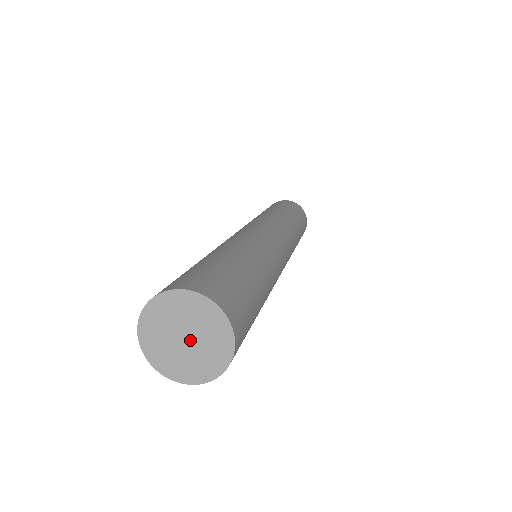
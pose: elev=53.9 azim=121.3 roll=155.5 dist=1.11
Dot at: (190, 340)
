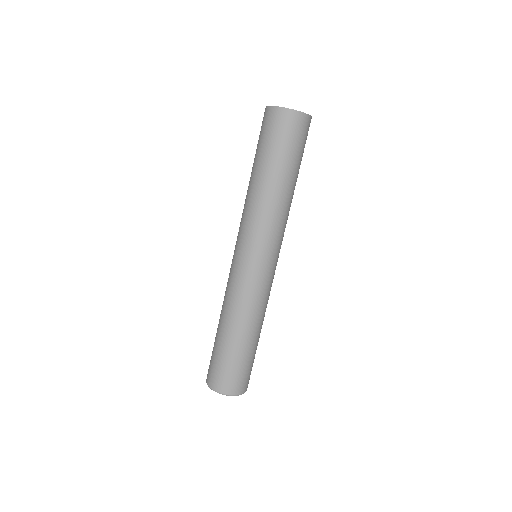
Dot at: occluded
